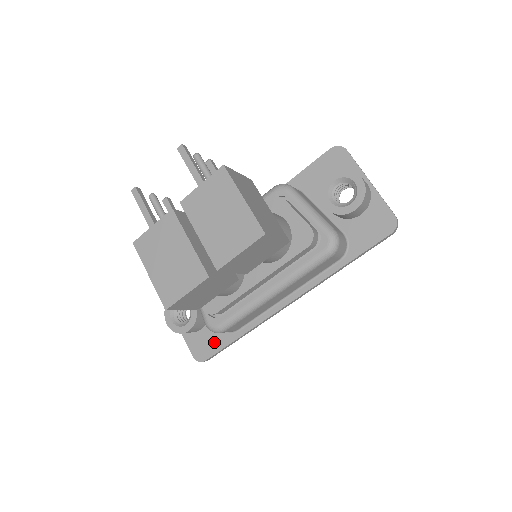
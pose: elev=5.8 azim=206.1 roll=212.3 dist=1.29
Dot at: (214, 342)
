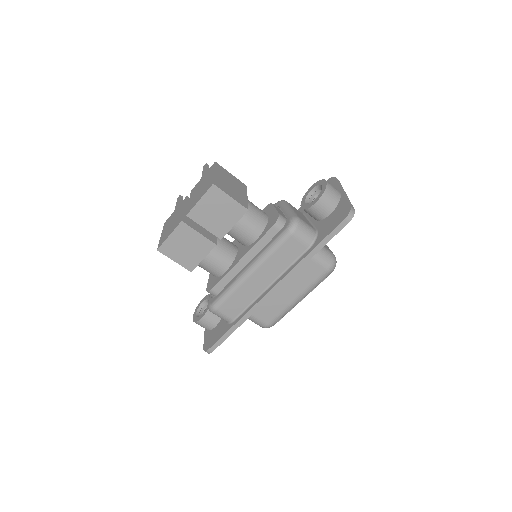
Dot at: (218, 334)
